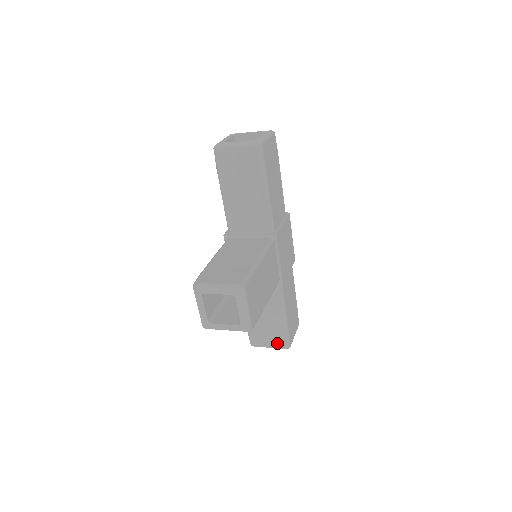
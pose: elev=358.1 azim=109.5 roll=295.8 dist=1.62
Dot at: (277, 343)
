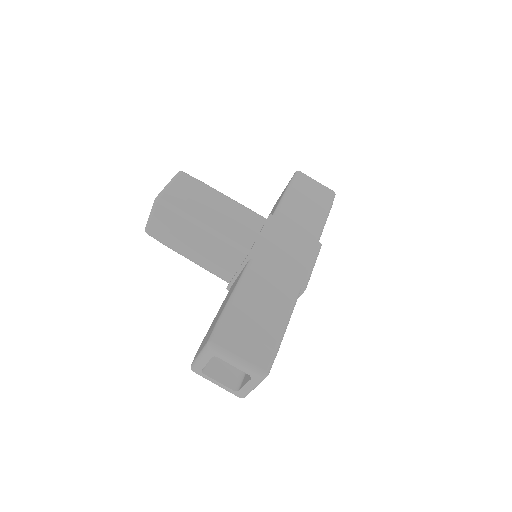
Dot at: (206, 341)
